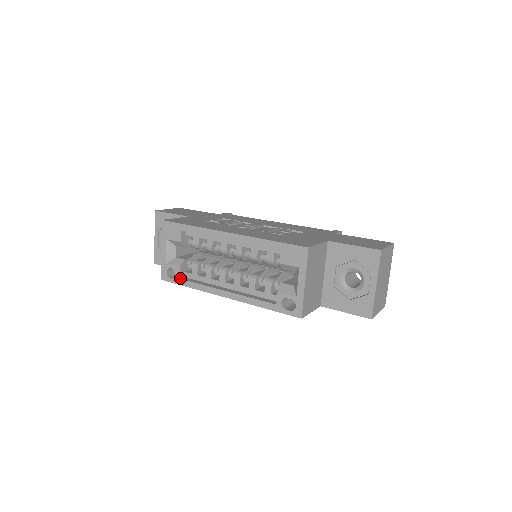
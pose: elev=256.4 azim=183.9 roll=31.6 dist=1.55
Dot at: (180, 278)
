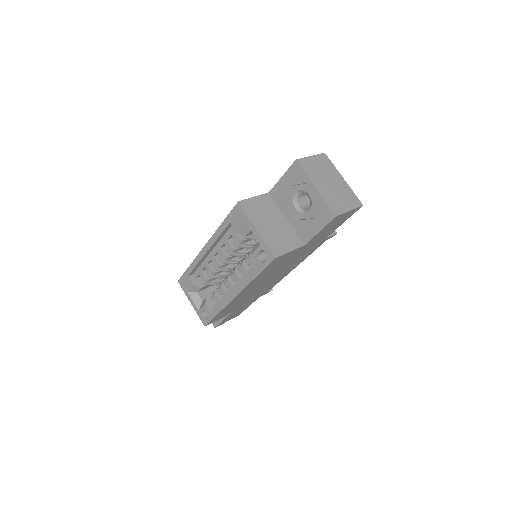
Dot at: (211, 313)
